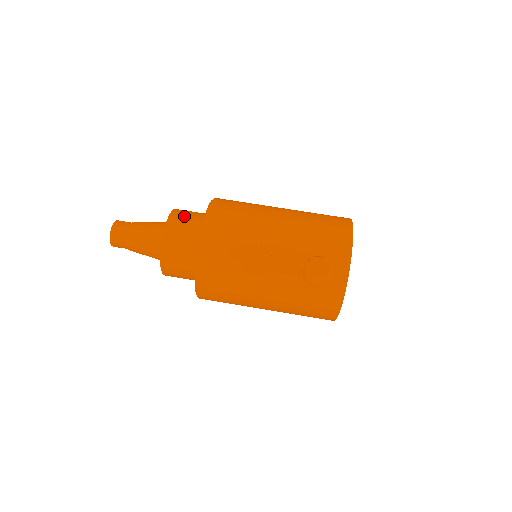
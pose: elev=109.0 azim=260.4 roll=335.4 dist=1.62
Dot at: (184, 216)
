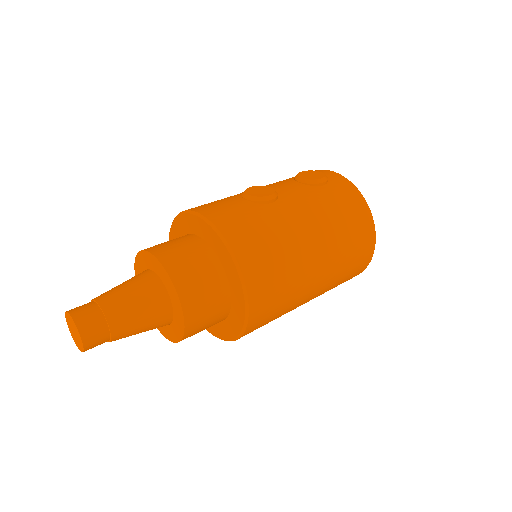
Dot at: occluded
